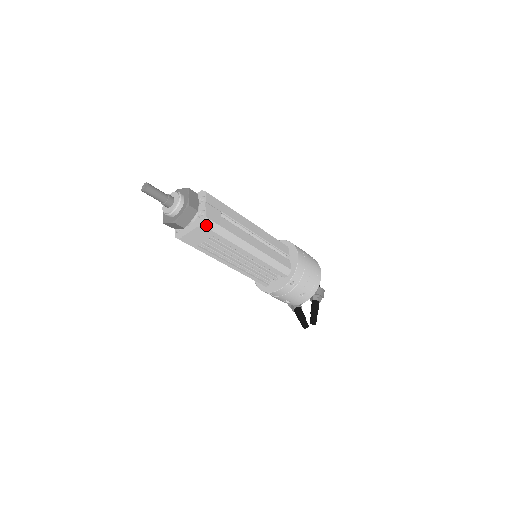
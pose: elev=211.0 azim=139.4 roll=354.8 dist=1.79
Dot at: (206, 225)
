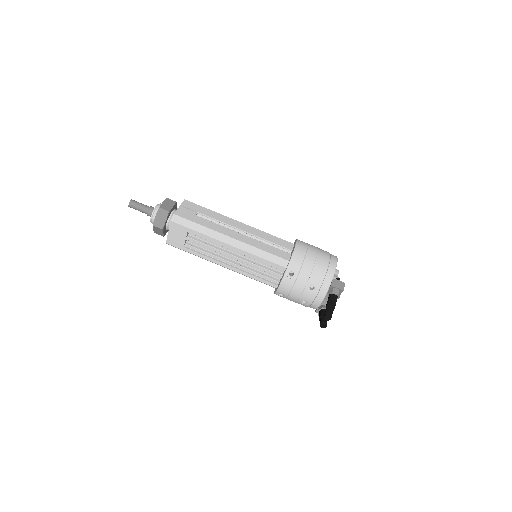
Dot at: (175, 221)
